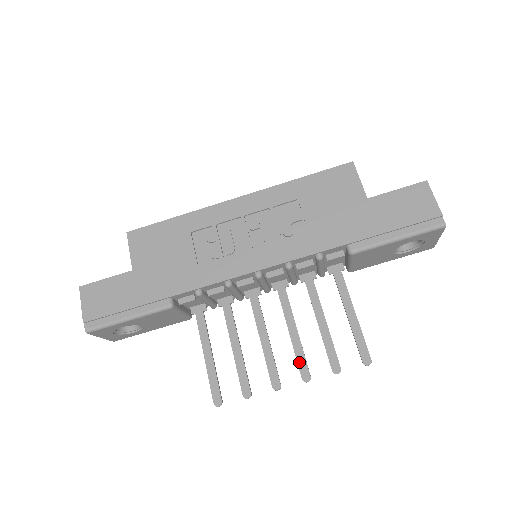
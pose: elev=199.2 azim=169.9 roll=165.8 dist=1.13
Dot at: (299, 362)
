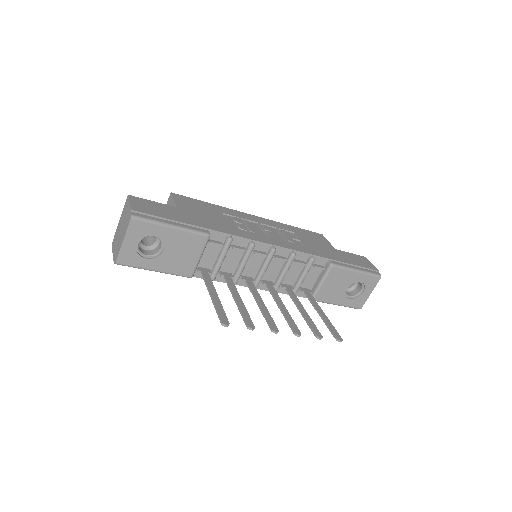
Dot at: (291, 323)
